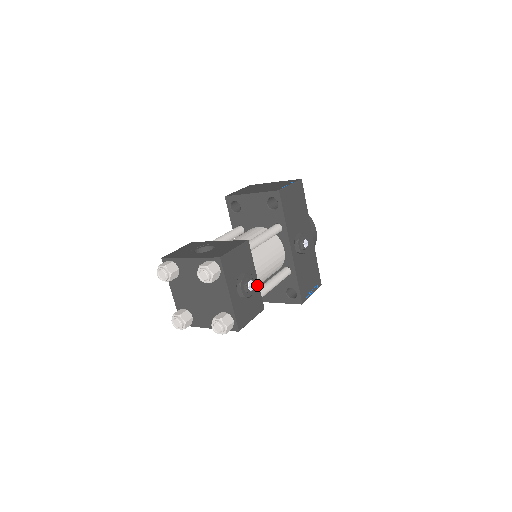
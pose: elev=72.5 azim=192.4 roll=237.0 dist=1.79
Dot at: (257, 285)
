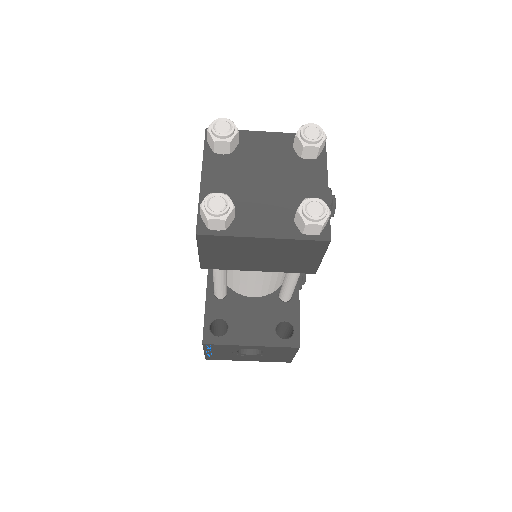
Dot at: occluded
